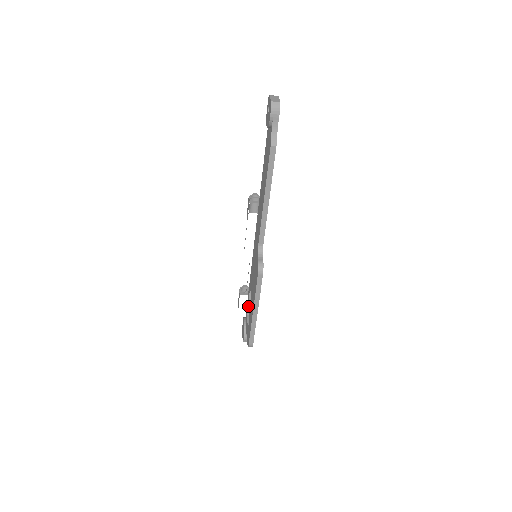
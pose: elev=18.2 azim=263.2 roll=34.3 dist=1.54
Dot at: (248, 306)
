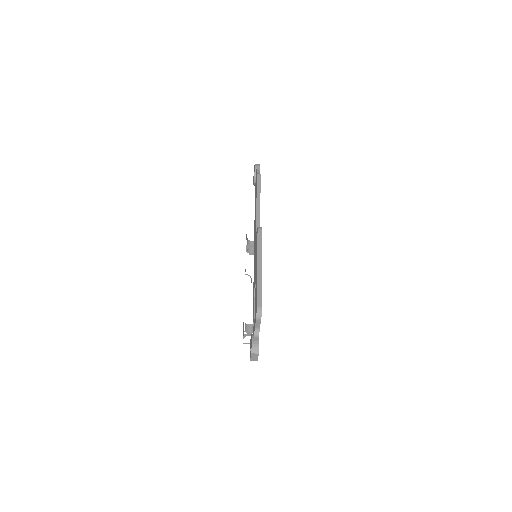
Dot at: (254, 316)
